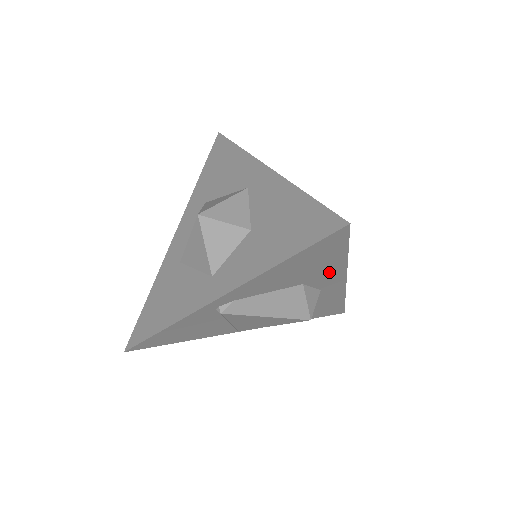
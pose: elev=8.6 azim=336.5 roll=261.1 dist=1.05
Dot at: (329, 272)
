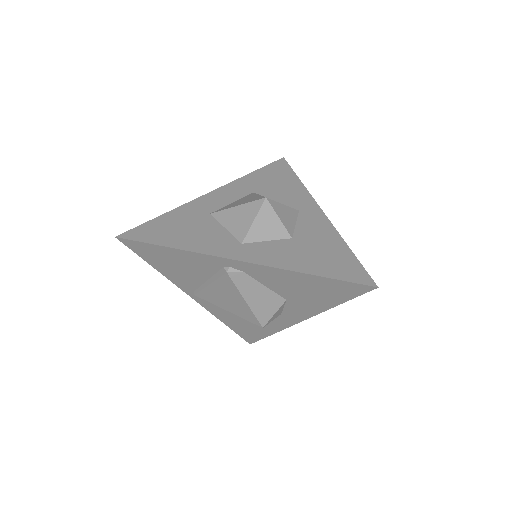
Dot at: (310, 306)
